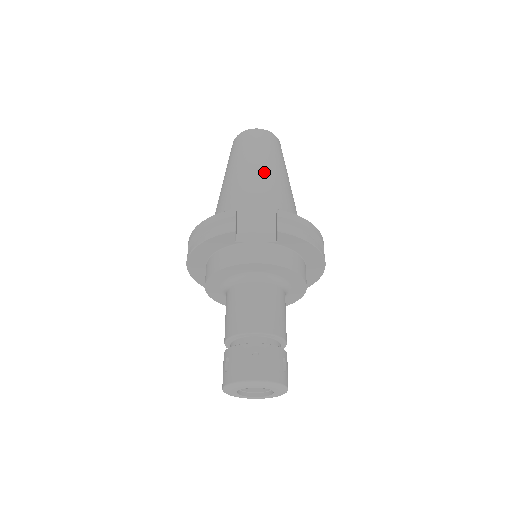
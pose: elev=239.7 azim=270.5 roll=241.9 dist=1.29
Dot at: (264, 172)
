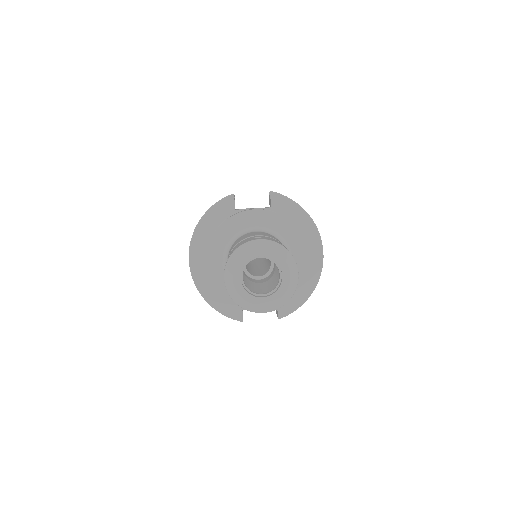
Dot at: occluded
